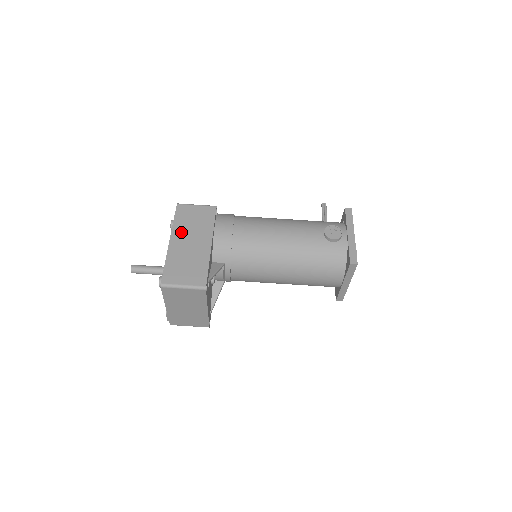
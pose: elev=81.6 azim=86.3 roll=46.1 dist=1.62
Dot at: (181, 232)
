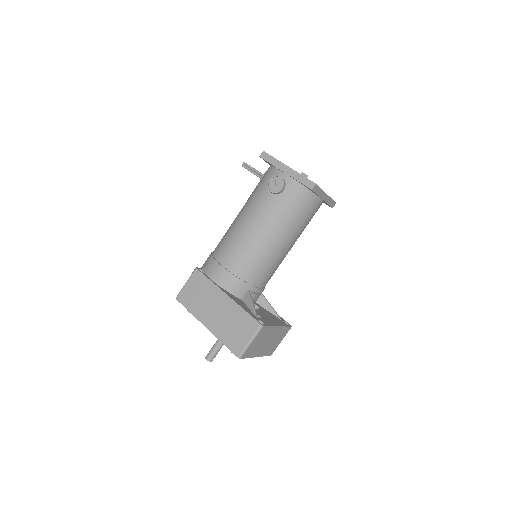
Dot at: (203, 312)
